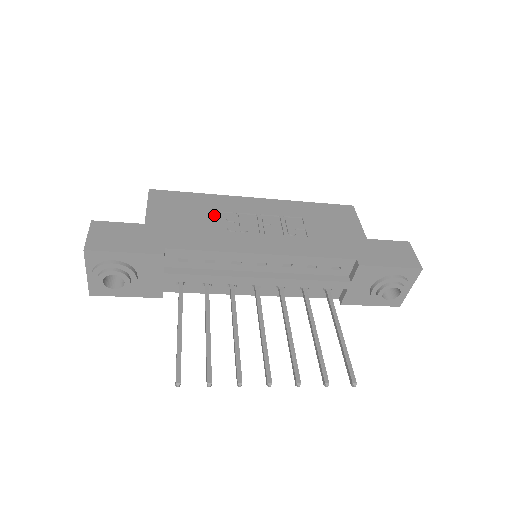
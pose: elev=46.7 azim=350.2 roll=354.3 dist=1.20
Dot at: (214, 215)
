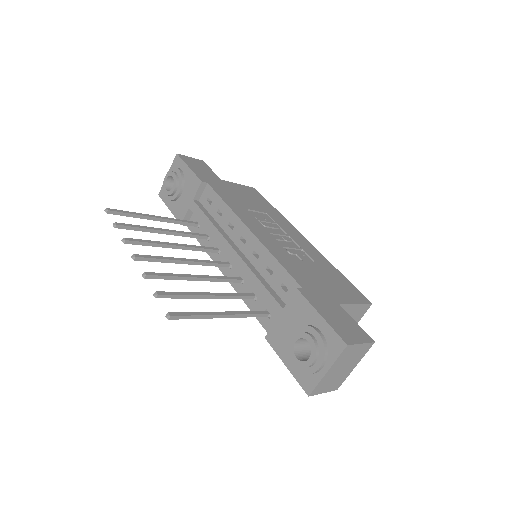
Dot at: (262, 211)
